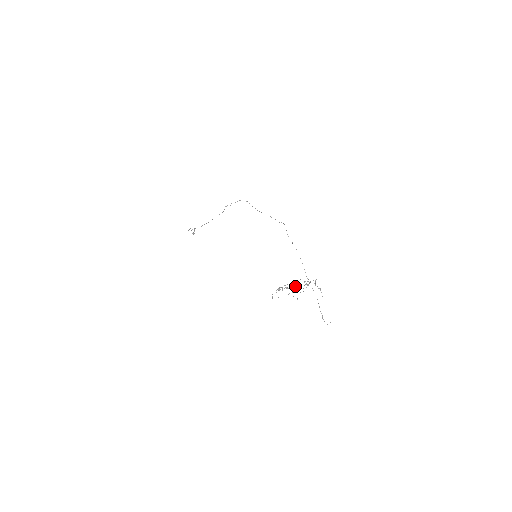
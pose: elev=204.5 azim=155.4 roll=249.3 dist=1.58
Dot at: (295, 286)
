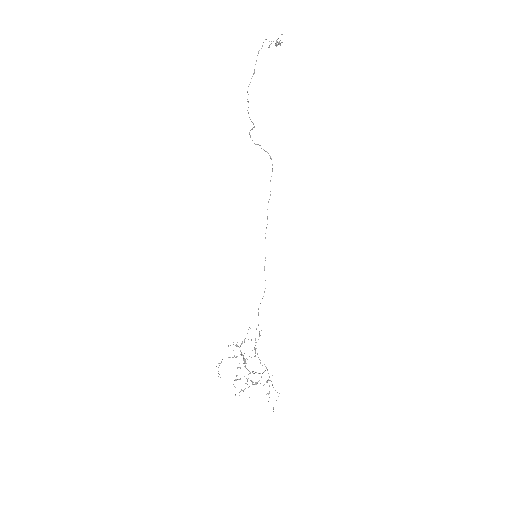
Dot at: occluded
